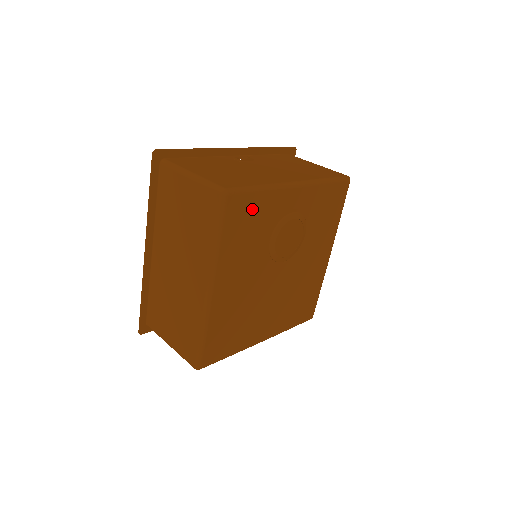
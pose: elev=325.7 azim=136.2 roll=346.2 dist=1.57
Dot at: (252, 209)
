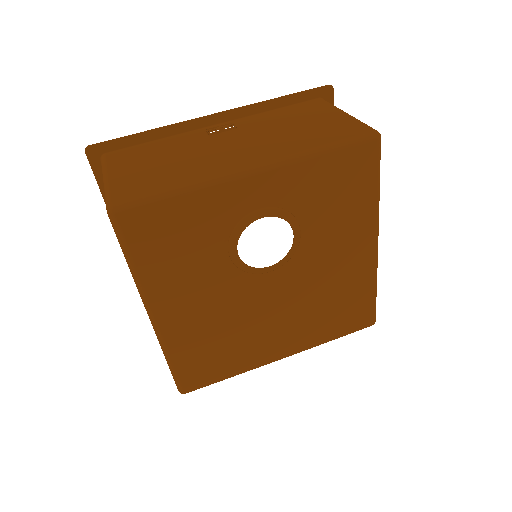
Dot at: (171, 221)
